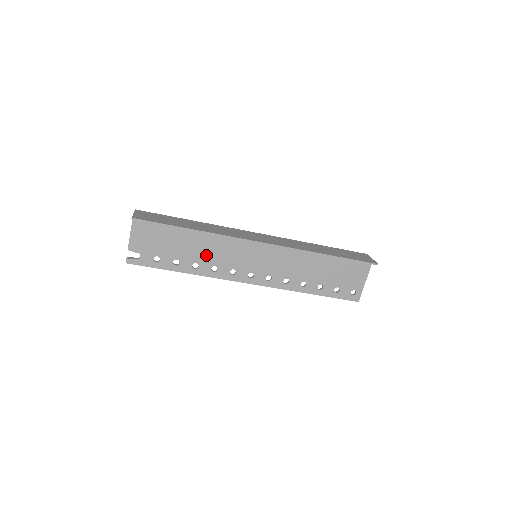
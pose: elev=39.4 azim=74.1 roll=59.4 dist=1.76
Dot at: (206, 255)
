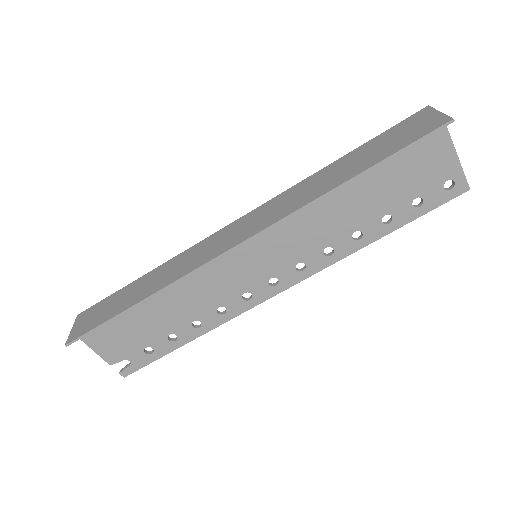
Dot at: (195, 305)
